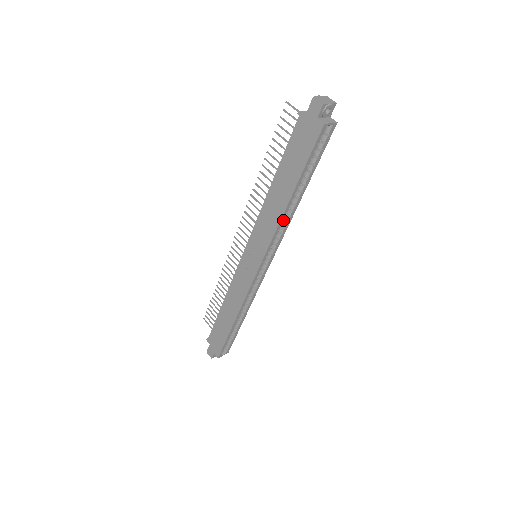
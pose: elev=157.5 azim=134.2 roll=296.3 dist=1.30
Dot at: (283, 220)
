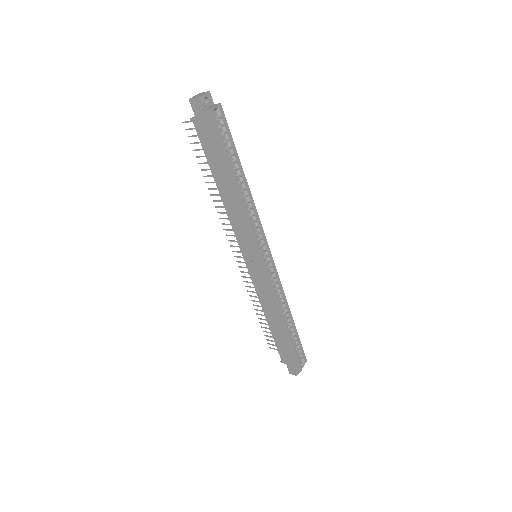
Dot at: (246, 208)
